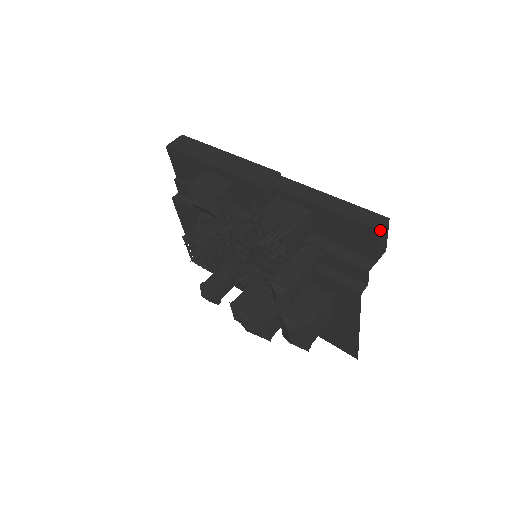
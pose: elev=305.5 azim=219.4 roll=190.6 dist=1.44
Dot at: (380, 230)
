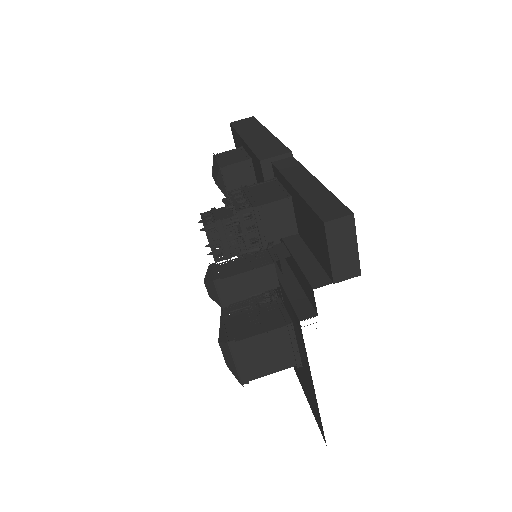
Dot at: (328, 224)
